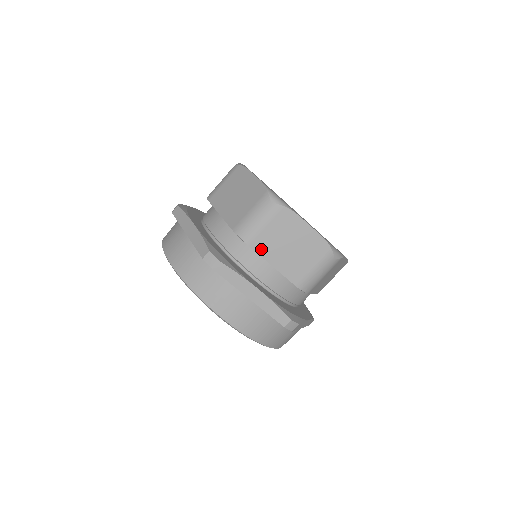
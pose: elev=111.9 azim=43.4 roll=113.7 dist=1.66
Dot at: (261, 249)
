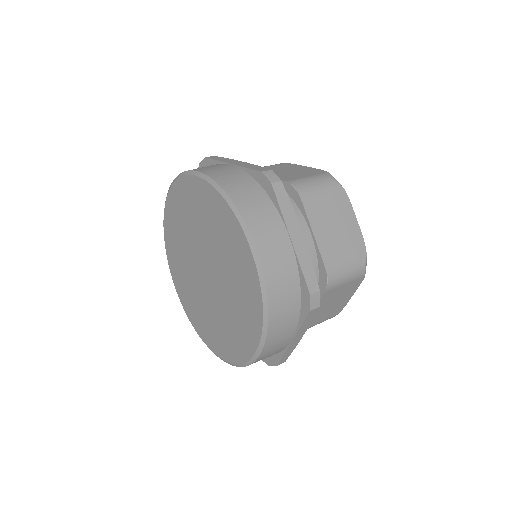
Dot at: (310, 209)
